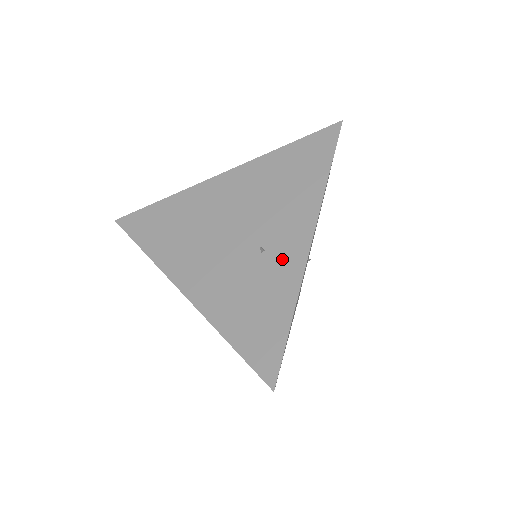
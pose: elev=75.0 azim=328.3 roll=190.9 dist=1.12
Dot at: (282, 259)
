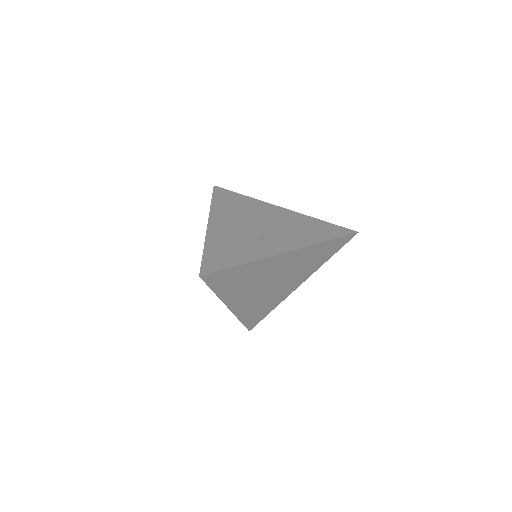
Dot at: (266, 247)
